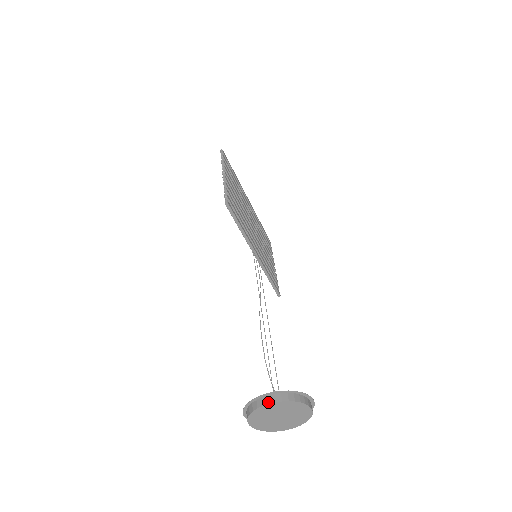
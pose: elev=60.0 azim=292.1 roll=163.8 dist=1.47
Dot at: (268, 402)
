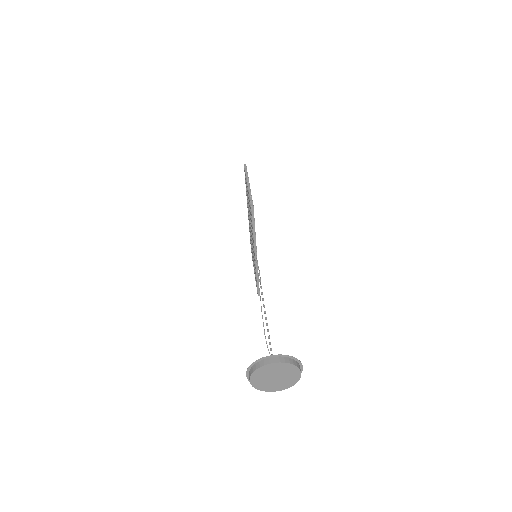
Dot at: (274, 361)
